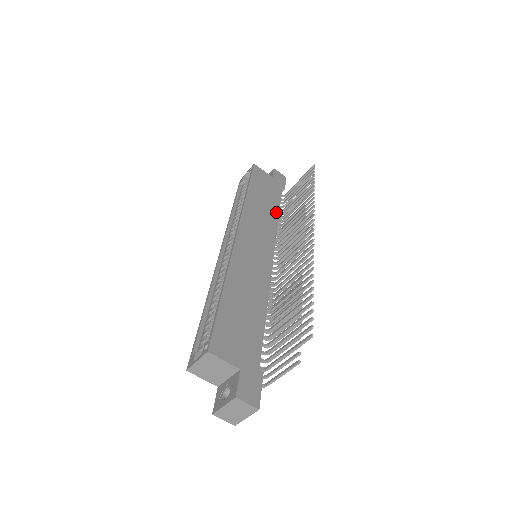
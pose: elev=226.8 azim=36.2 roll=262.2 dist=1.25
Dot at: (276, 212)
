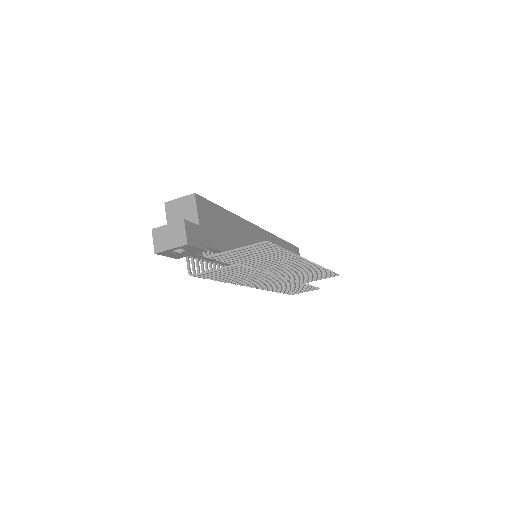
Dot at: occluded
